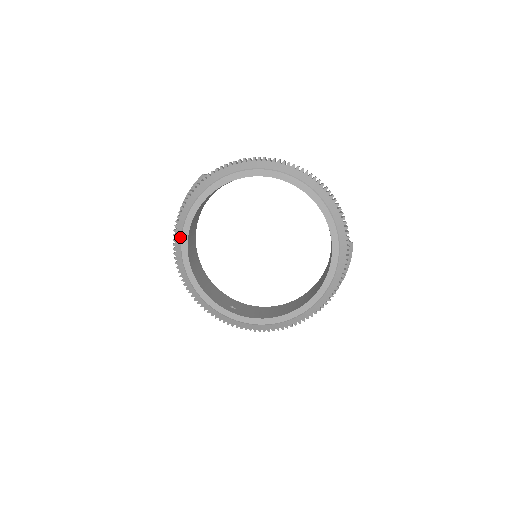
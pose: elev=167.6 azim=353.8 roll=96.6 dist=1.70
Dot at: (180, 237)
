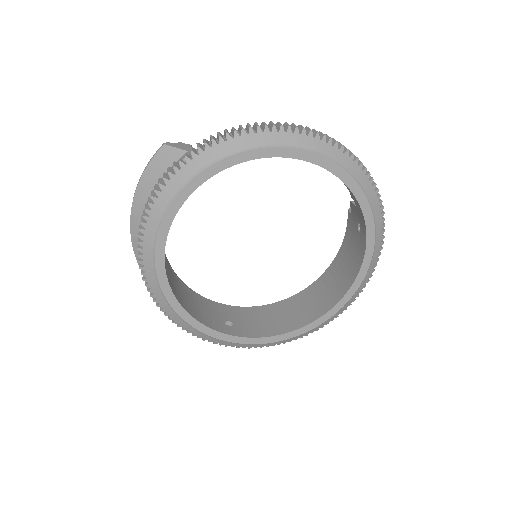
Dot at: (151, 254)
